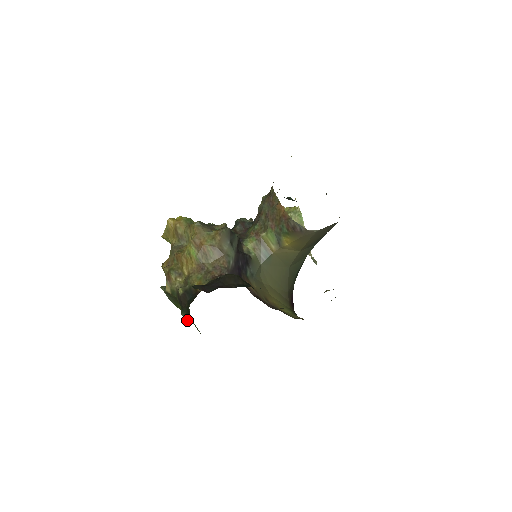
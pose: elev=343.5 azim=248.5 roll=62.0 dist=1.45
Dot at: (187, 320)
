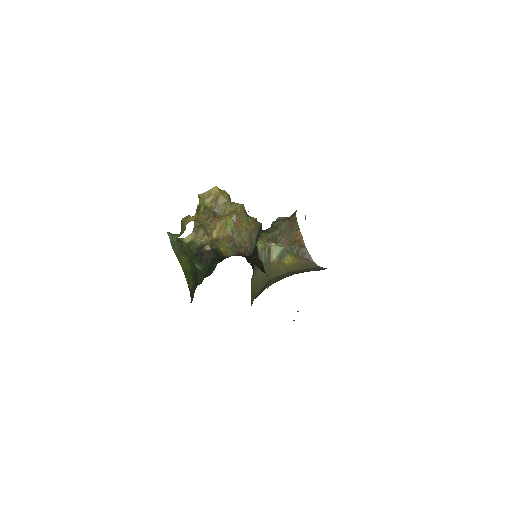
Dot at: (198, 272)
